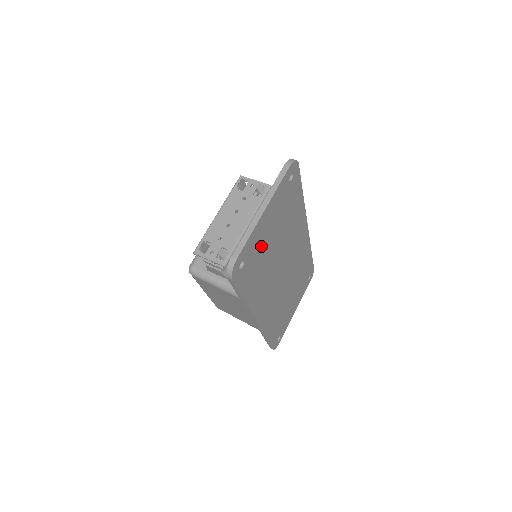
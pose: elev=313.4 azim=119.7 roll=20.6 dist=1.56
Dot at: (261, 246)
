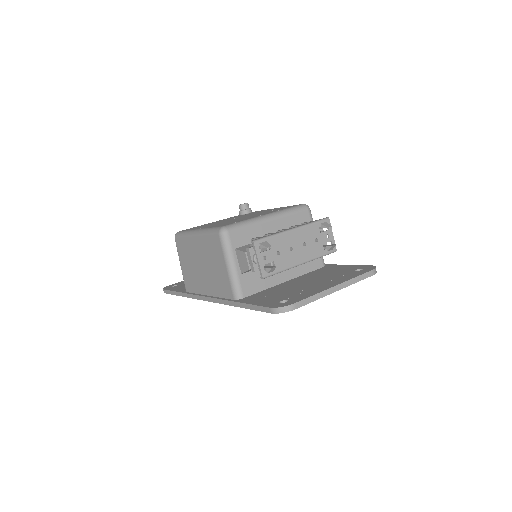
Dot at: occluded
